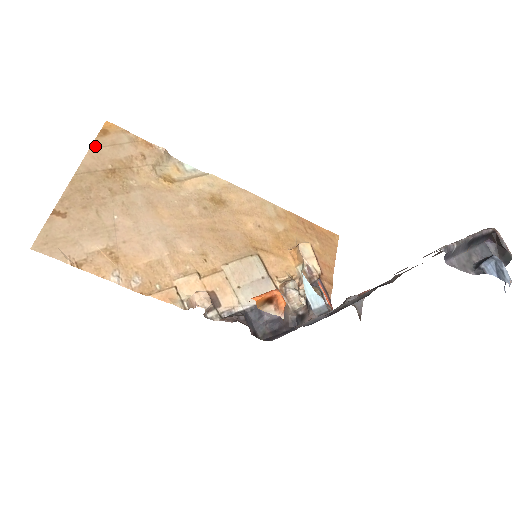
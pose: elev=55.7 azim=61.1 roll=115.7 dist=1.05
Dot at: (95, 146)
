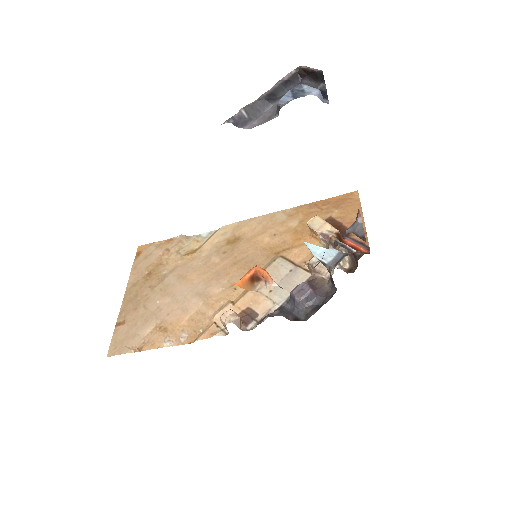
Dot at: (134, 267)
